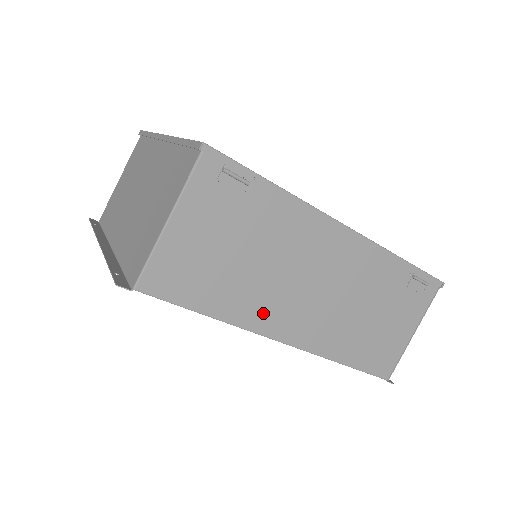
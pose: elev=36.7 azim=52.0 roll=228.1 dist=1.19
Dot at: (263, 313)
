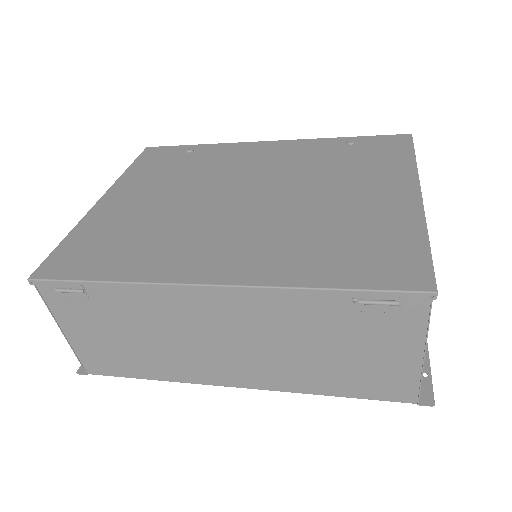
Dot at: (194, 370)
